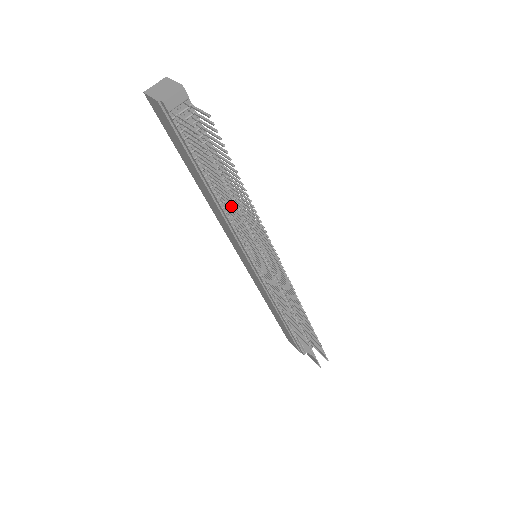
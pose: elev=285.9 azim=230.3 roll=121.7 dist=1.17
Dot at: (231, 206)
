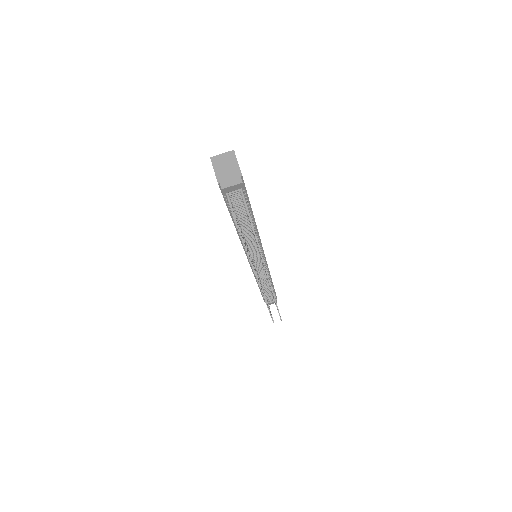
Dot at: (247, 249)
